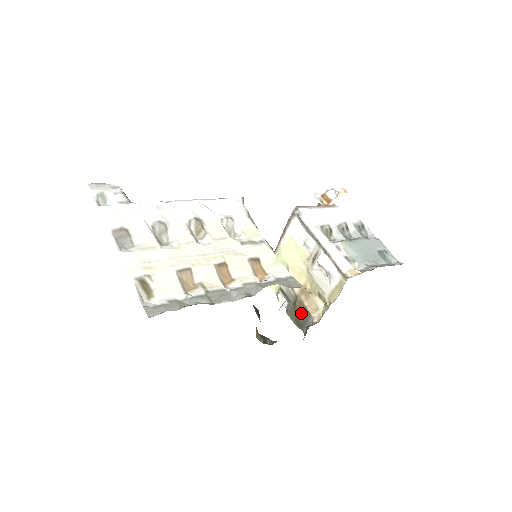
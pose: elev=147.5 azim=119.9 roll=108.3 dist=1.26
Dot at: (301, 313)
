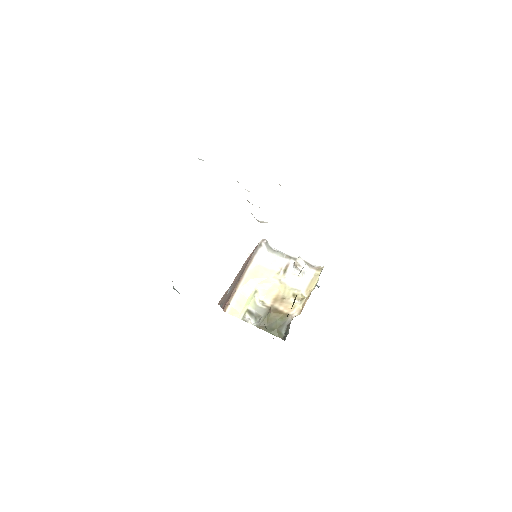
Dot at: (277, 318)
